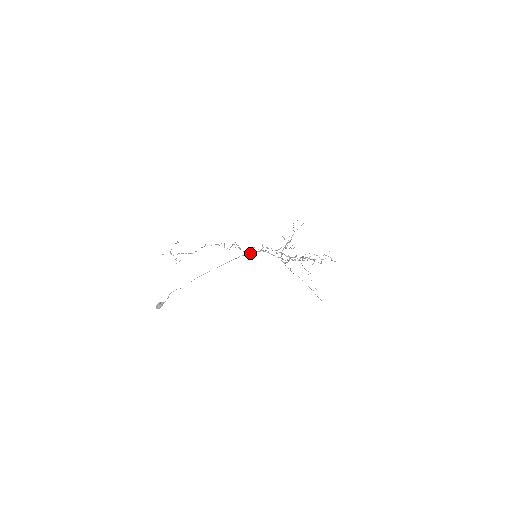
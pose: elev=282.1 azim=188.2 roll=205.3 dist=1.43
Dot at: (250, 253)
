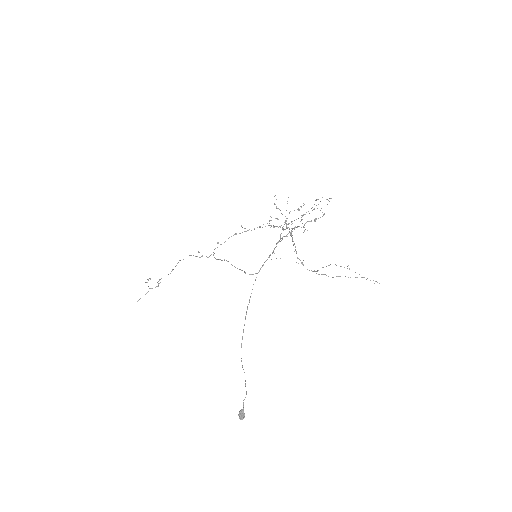
Dot at: (259, 271)
